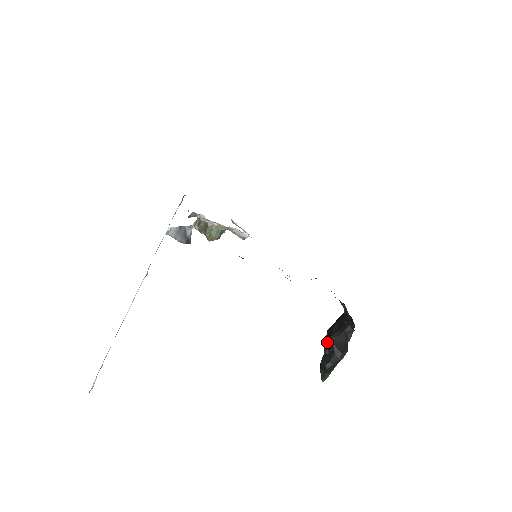
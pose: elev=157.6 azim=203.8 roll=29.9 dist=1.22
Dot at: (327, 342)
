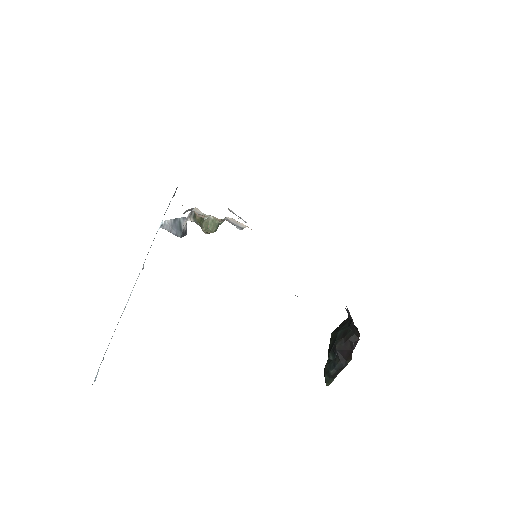
Dot at: (331, 348)
